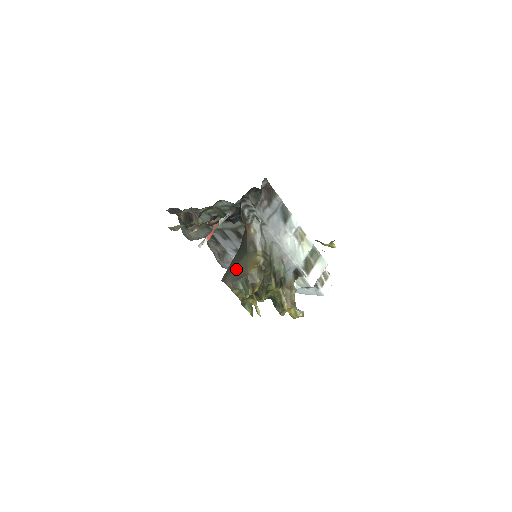
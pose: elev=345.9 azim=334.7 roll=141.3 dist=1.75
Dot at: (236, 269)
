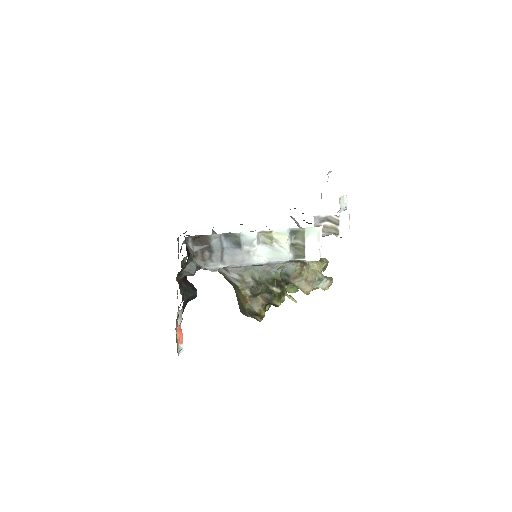
Dot at: (238, 303)
